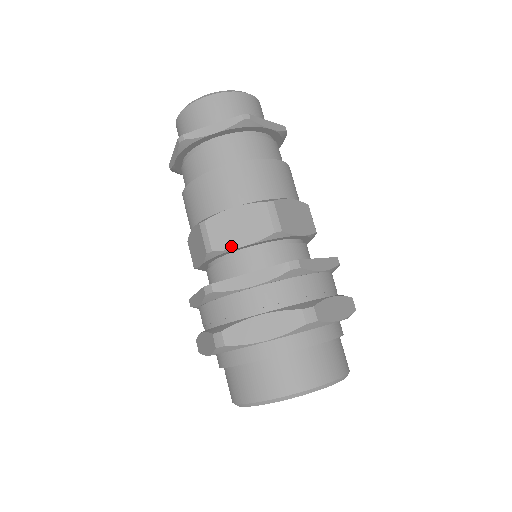
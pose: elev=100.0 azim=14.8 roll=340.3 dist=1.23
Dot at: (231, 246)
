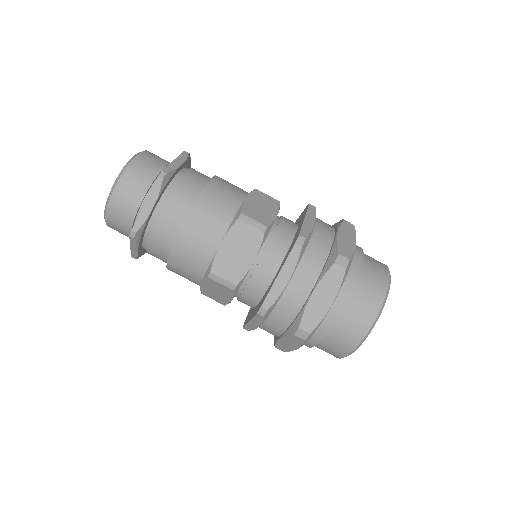
Dot at: (245, 270)
